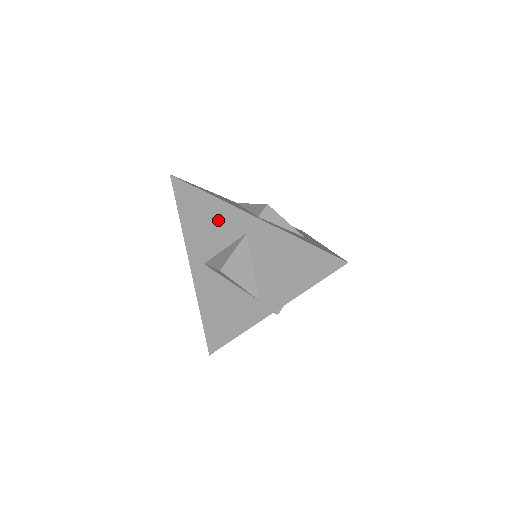
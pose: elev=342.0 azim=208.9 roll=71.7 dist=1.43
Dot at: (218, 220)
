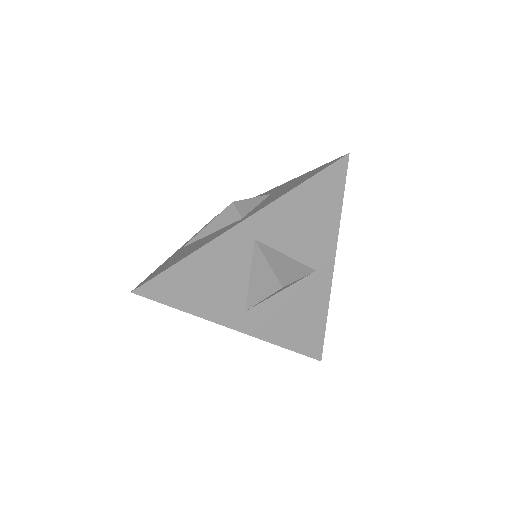
Dot at: (219, 264)
